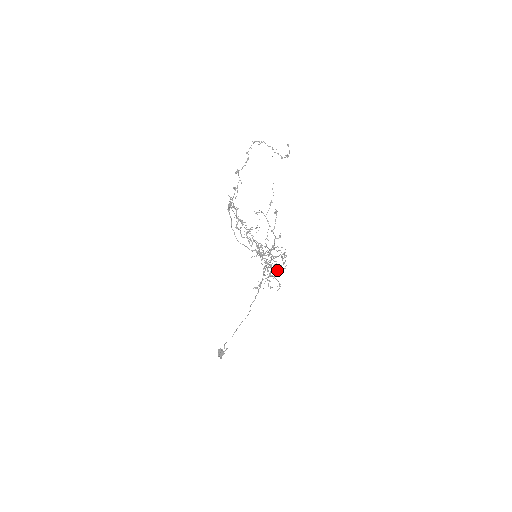
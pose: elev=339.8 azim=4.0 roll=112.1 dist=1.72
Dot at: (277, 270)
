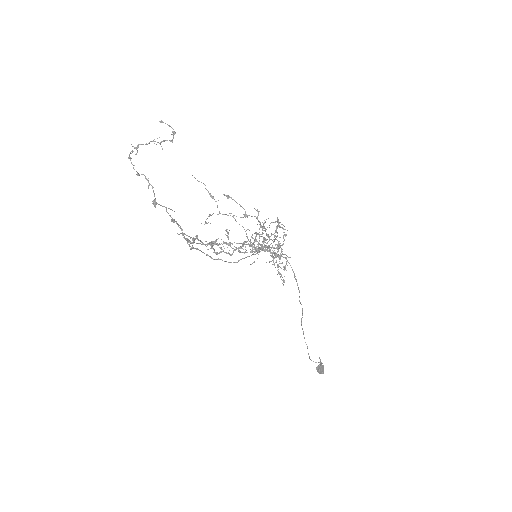
Dot at: occluded
